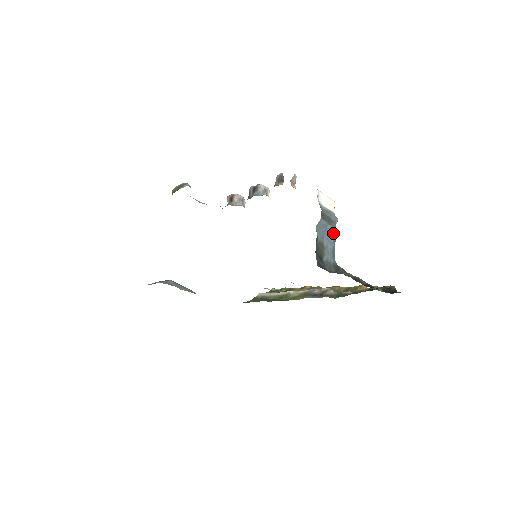
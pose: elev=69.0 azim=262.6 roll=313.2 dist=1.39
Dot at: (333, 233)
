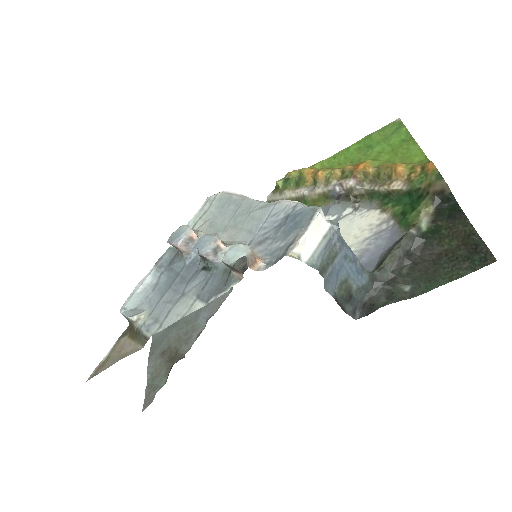
Dot at: (345, 255)
